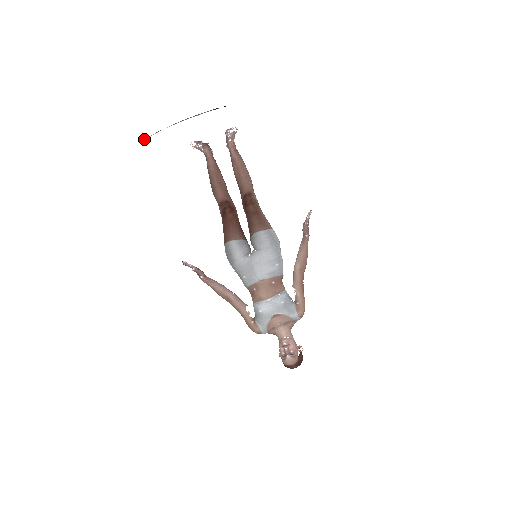
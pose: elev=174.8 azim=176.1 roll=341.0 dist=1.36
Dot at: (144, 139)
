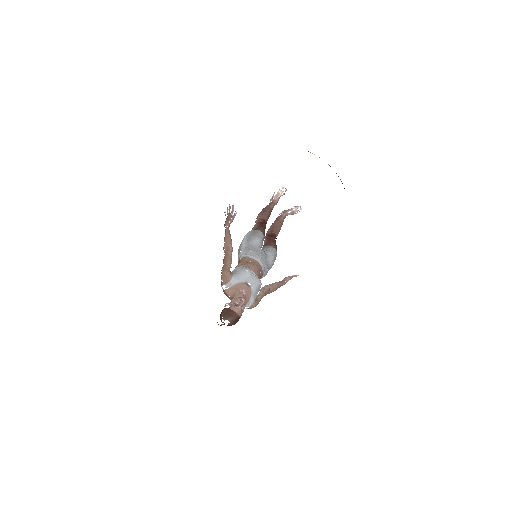
Dot at: occluded
